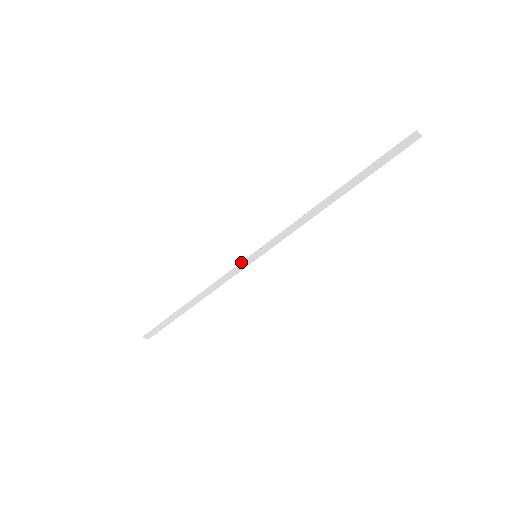
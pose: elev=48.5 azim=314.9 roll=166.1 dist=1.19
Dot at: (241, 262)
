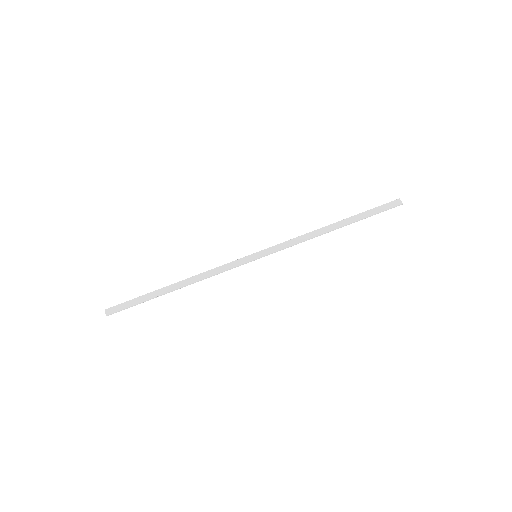
Dot at: (242, 258)
